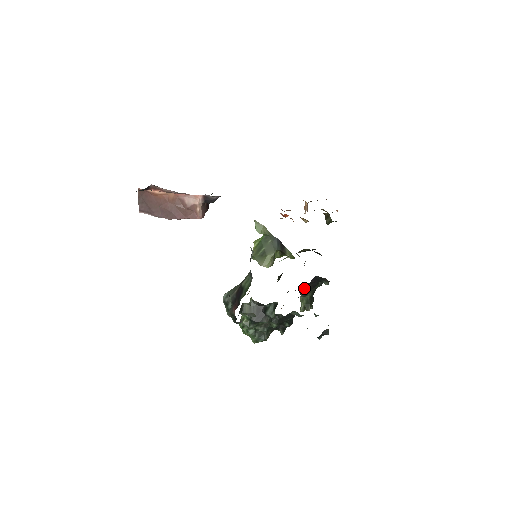
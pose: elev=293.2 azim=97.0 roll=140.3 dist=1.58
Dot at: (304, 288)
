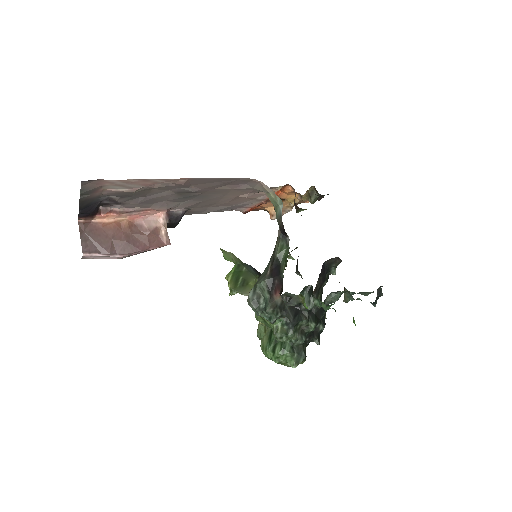
Dot at: occluded
